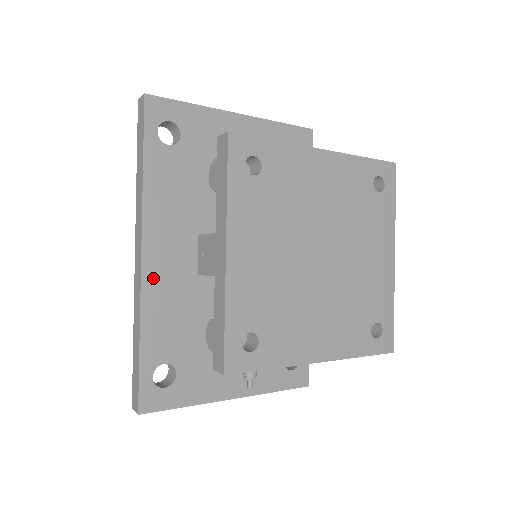
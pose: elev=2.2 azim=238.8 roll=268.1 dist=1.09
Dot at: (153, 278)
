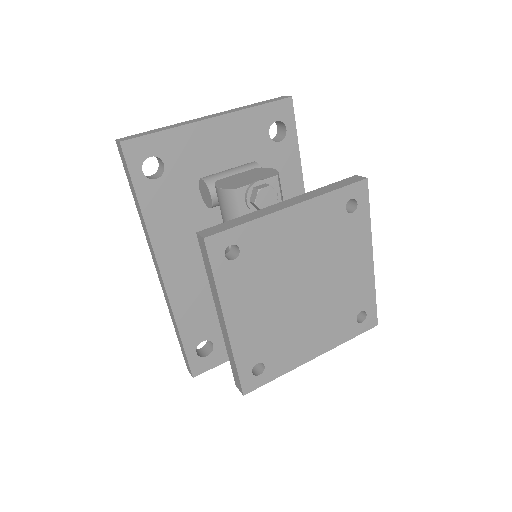
Dot at: (176, 289)
